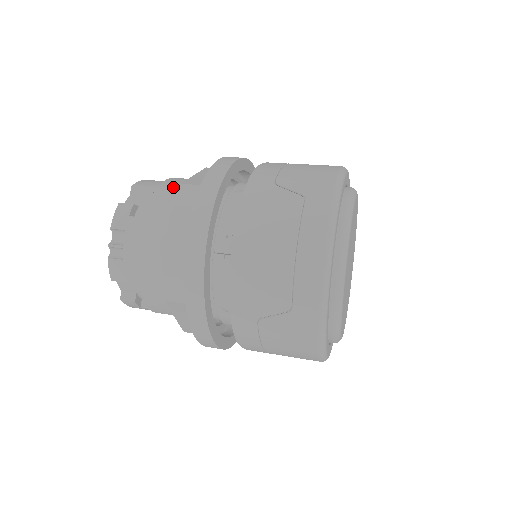
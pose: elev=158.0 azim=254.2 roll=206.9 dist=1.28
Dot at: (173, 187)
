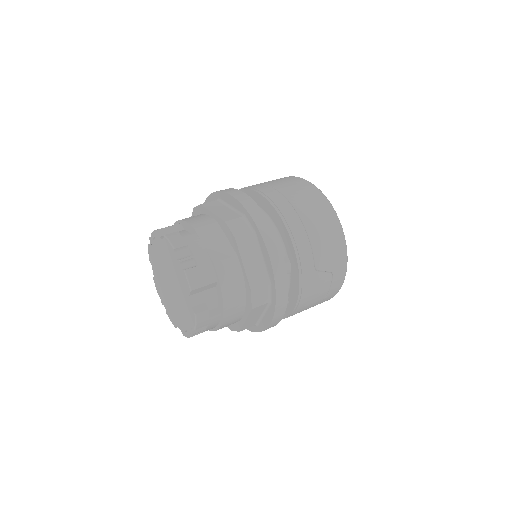
Dot at: (233, 283)
